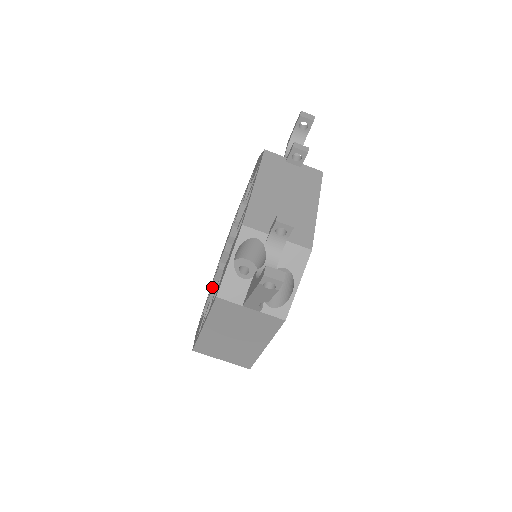
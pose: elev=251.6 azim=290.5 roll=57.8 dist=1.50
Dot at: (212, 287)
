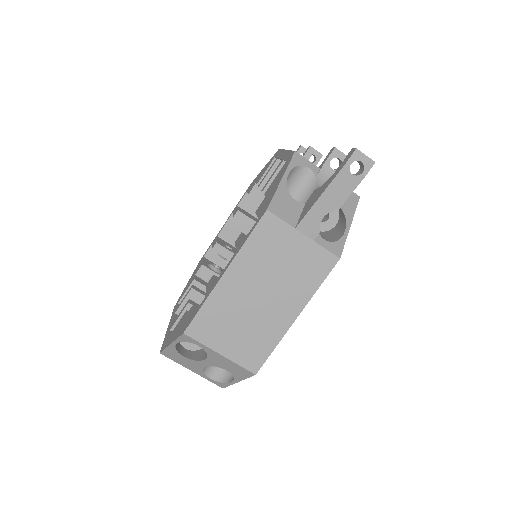
Dot at: (175, 317)
